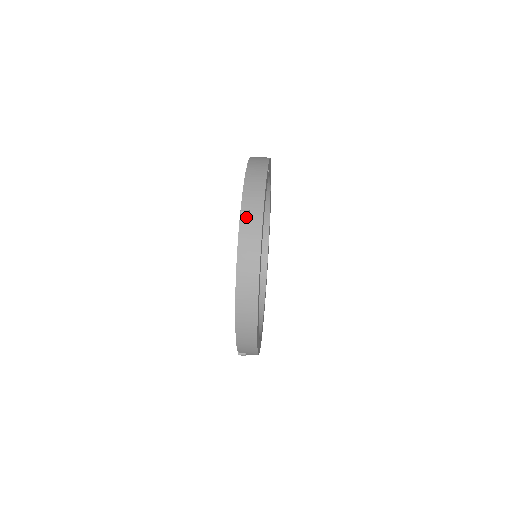
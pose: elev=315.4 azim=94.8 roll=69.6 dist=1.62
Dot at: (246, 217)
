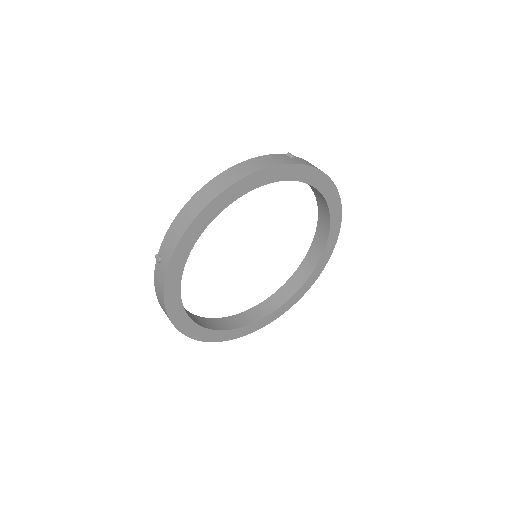
Dot at: (159, 263)
